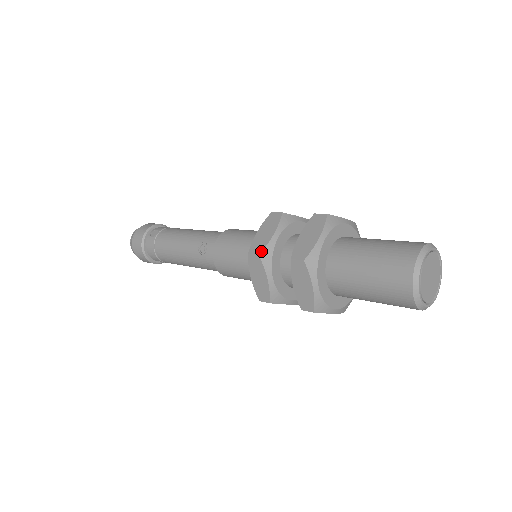
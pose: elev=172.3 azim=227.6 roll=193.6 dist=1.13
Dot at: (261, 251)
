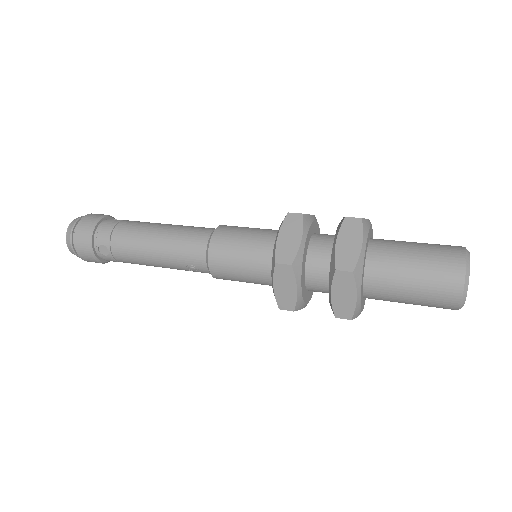
Dot at: (294, 308)
